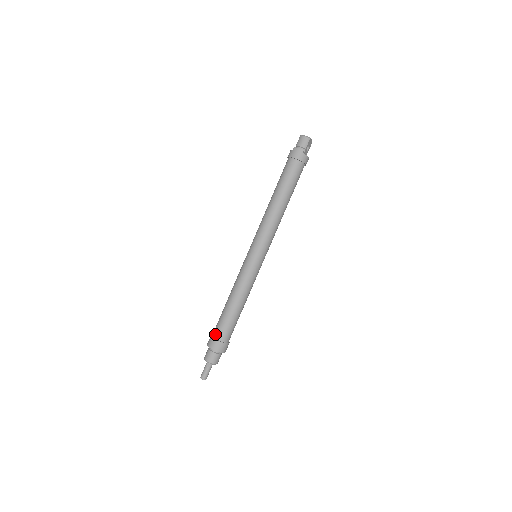
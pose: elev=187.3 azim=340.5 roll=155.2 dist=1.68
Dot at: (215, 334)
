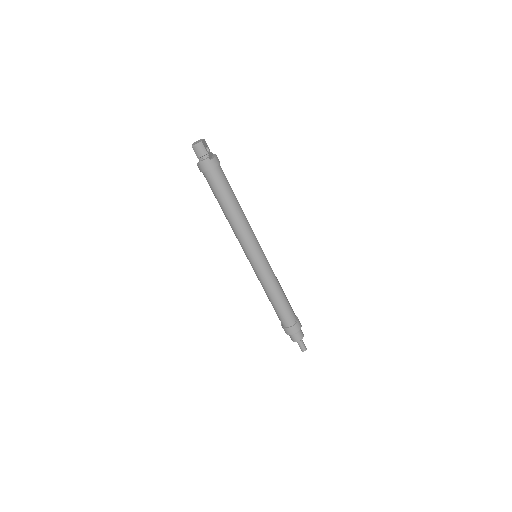
Dot at: (285, 325)
